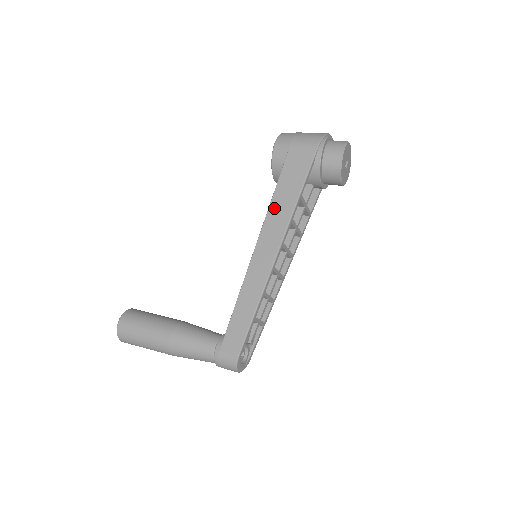
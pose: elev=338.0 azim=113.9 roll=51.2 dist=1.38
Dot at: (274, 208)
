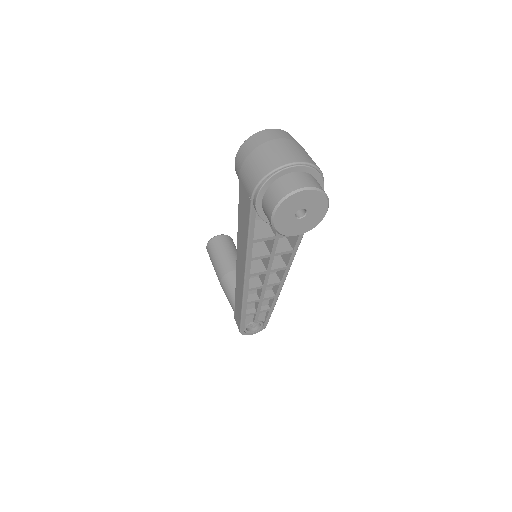
Dot at: (239, 238)
